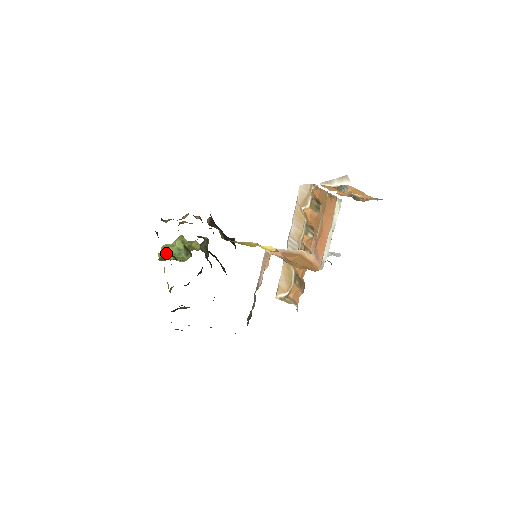
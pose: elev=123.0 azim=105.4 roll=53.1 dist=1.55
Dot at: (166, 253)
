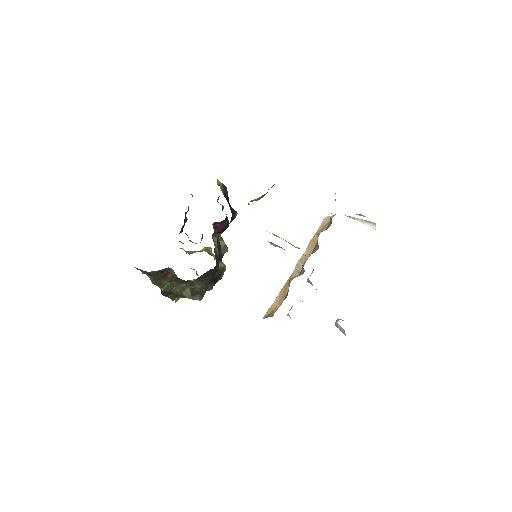
Dot at: (189, 252)
